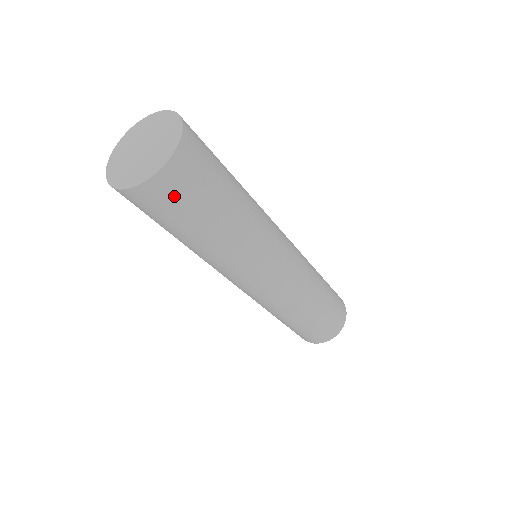
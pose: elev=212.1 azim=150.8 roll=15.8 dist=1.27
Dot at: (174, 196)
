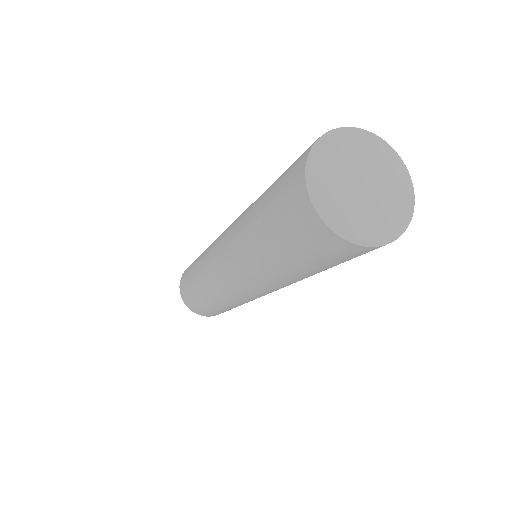
Dot at: occluded
